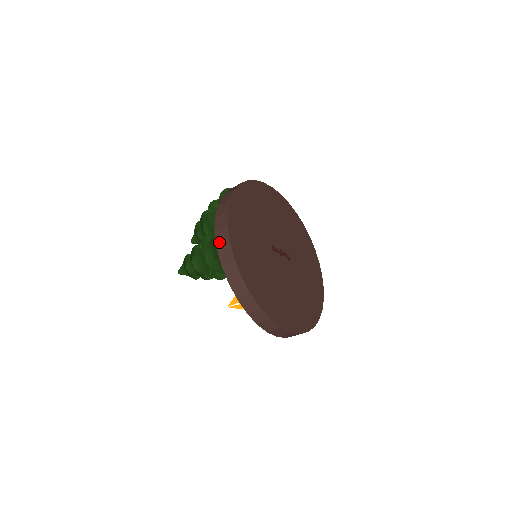
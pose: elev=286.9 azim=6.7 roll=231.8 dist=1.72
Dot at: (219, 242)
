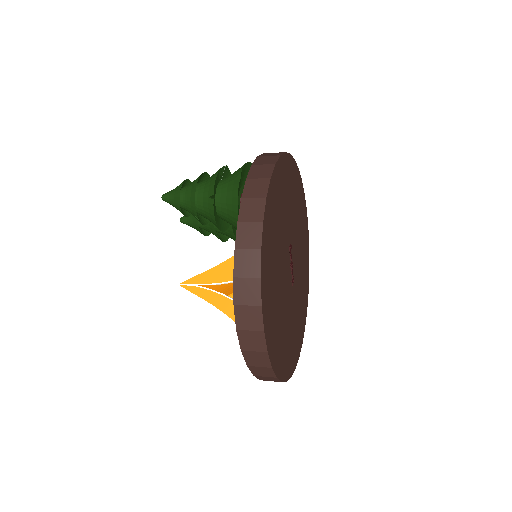
Dot at: (259, 161)
